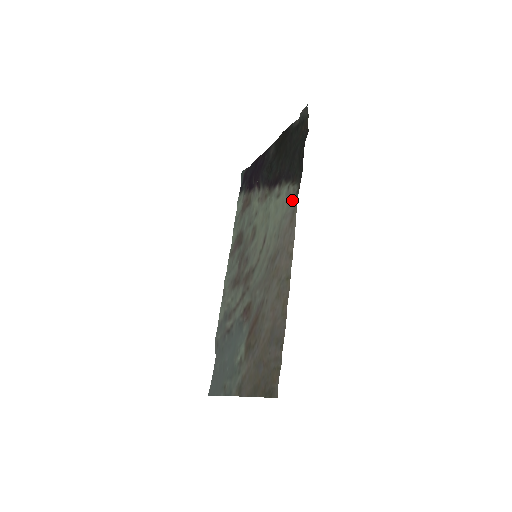
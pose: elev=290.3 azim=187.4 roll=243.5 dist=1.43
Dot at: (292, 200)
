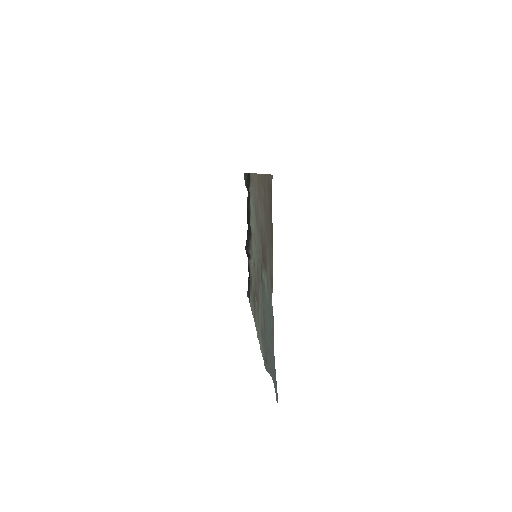
Dot at: (251, 185)
